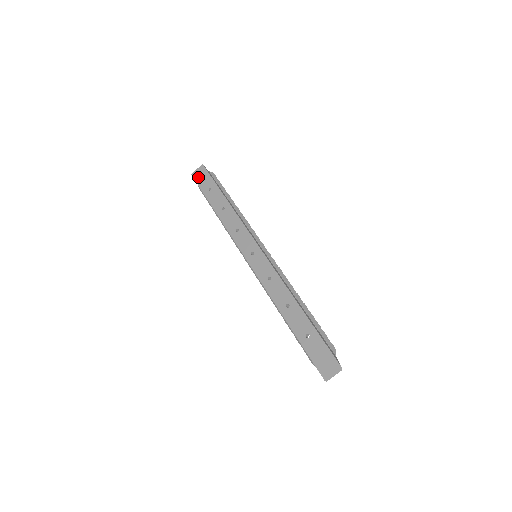
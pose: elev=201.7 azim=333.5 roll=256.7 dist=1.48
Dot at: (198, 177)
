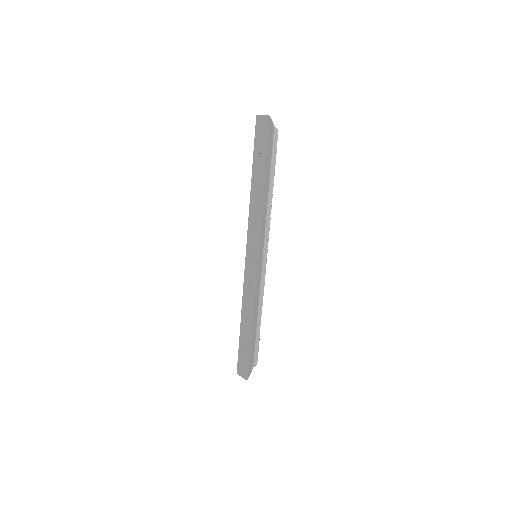
Dot at: (259, 127)
